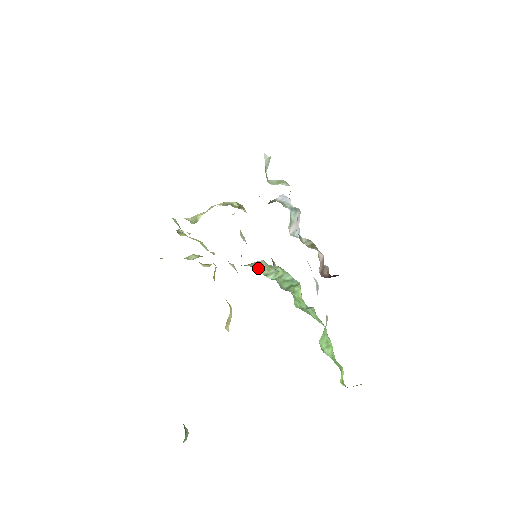
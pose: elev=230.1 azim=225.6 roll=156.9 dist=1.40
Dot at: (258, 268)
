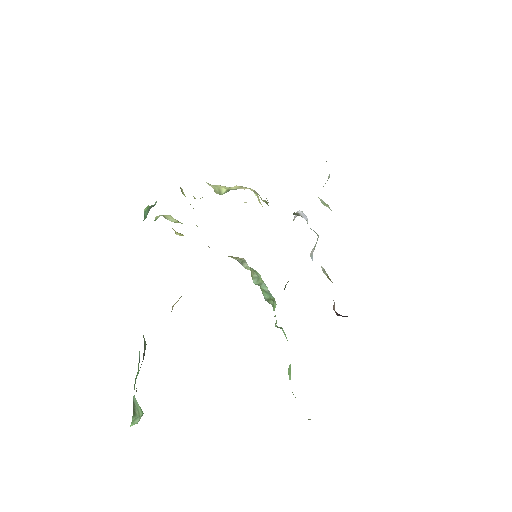
Dot at: (243, 266)
